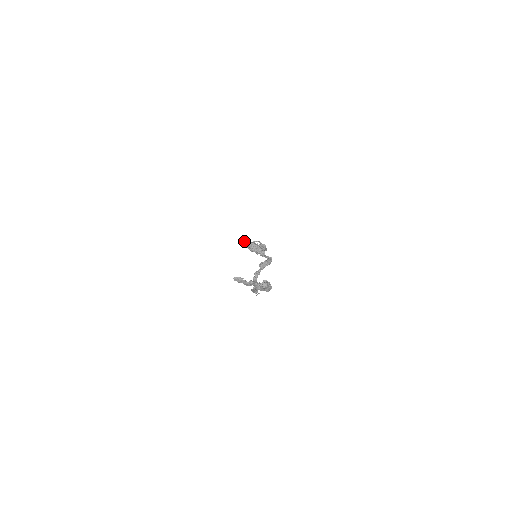
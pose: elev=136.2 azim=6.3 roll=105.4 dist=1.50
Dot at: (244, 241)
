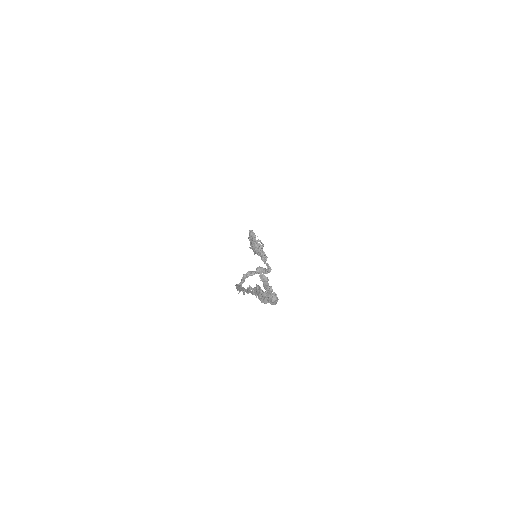
Dot at: (253, 234)
